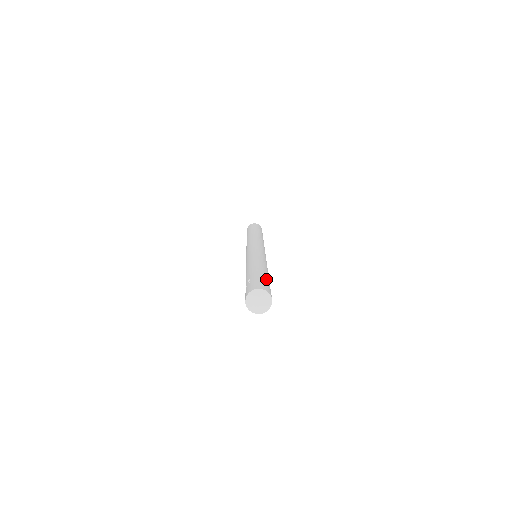
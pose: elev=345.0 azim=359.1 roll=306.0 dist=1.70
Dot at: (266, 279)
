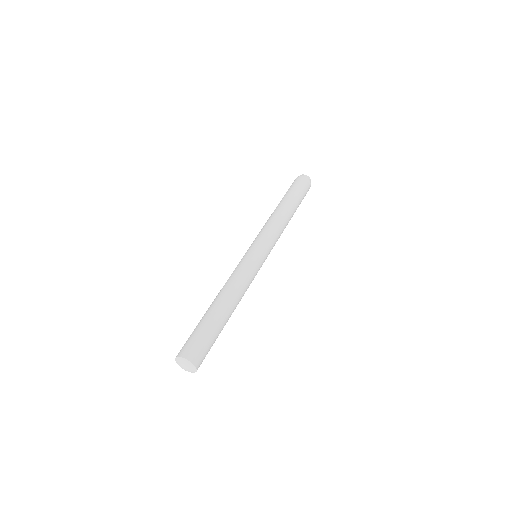
Dot at: (206, 329)
